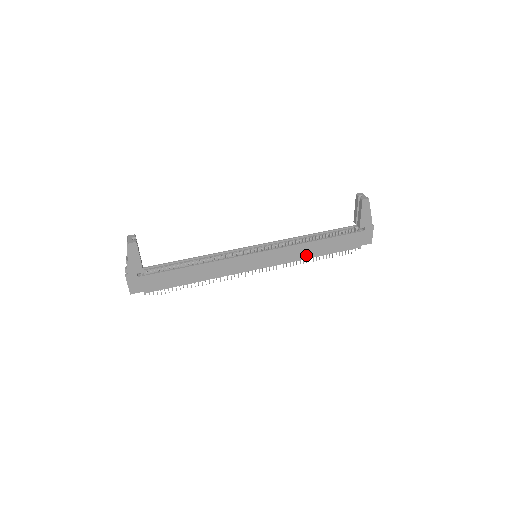
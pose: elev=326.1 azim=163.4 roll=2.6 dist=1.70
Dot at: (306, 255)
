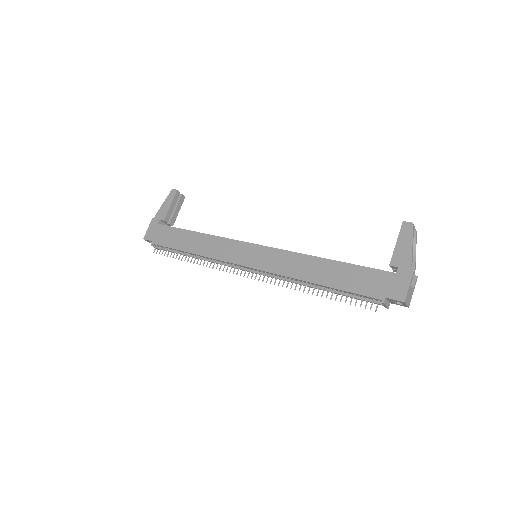
Dot at: (305, 275)
